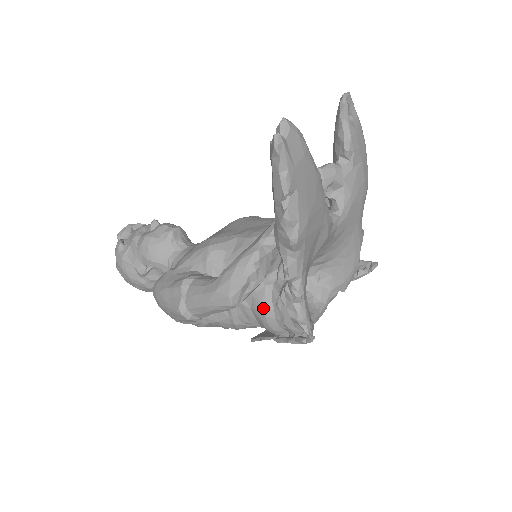
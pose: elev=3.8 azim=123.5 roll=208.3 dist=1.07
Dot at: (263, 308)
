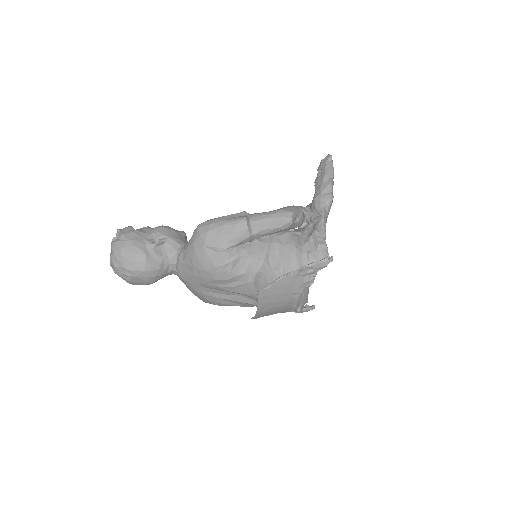
Dot at: (295, 243)
